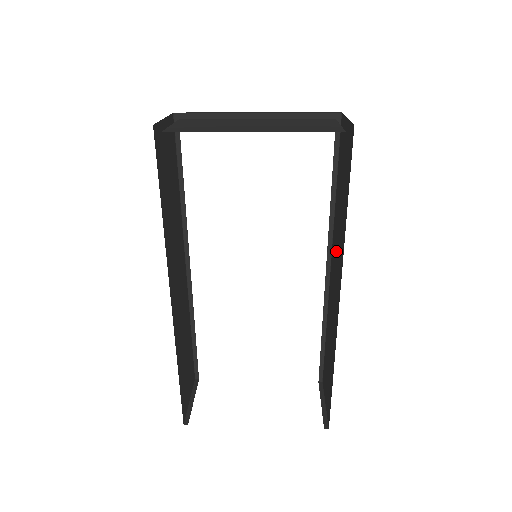
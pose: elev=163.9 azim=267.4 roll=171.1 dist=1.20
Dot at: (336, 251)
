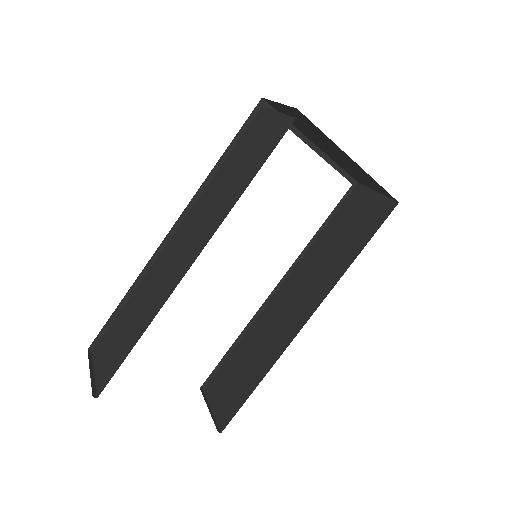
Dot at: (305, 281)
